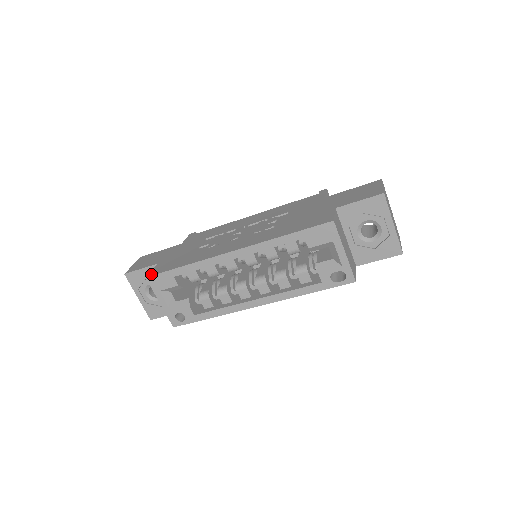
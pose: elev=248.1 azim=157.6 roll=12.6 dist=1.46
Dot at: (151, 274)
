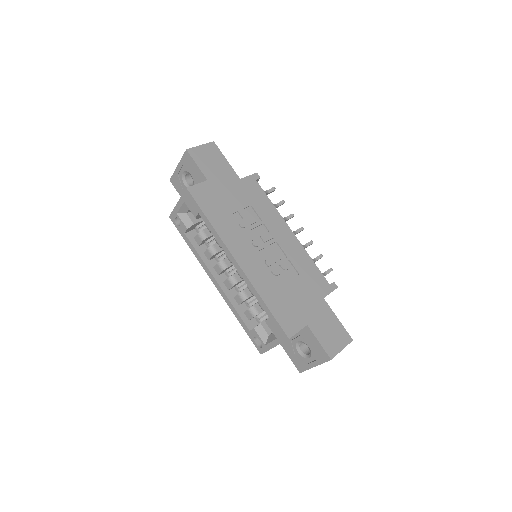
Dot at: (192, 190)
